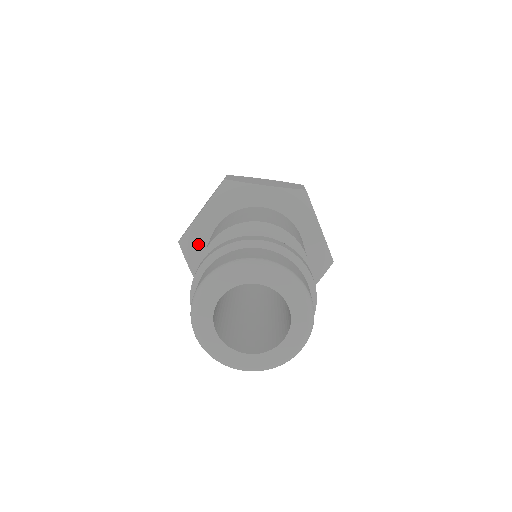
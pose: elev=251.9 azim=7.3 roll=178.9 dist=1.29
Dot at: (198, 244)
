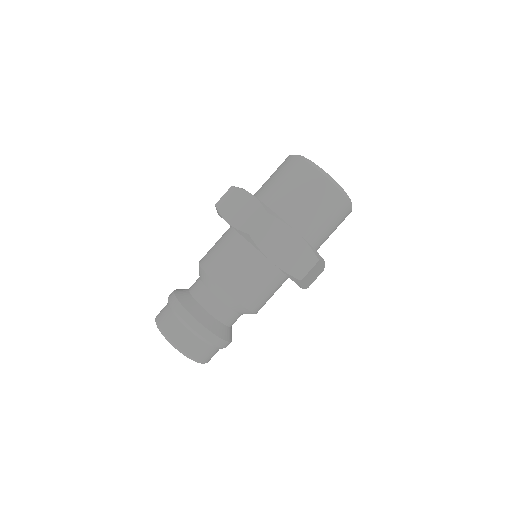
Dot at: occluded
